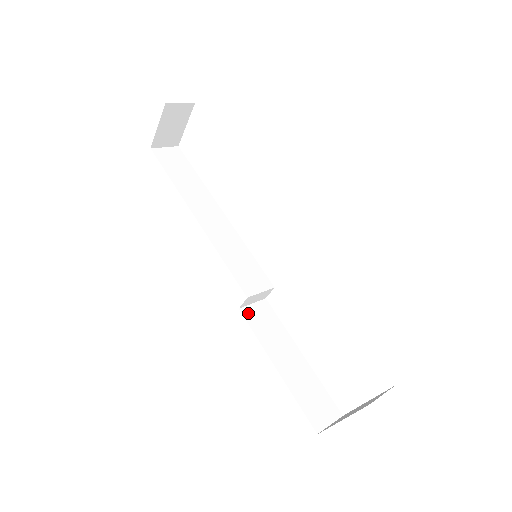
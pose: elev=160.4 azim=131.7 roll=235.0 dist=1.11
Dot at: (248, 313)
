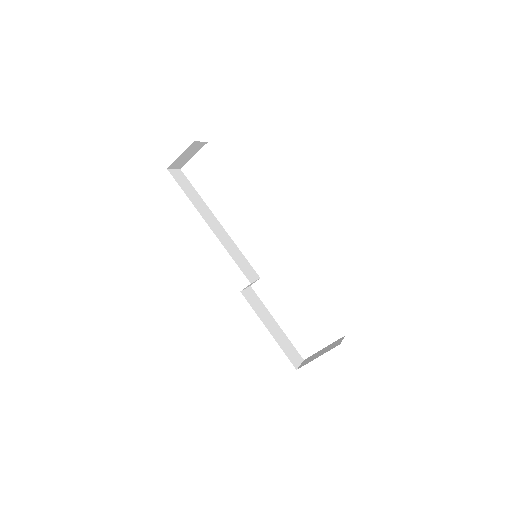
Dot at: (245, 295)
